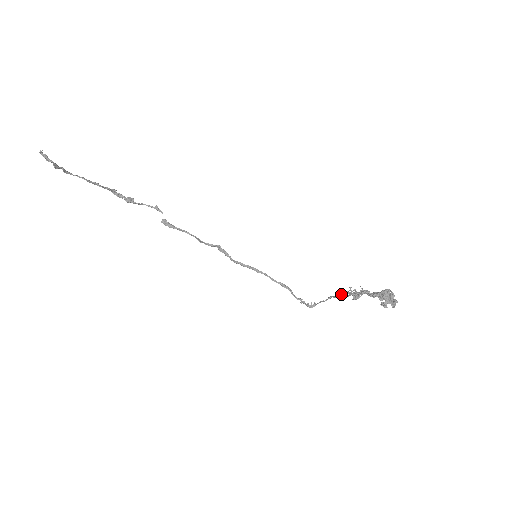
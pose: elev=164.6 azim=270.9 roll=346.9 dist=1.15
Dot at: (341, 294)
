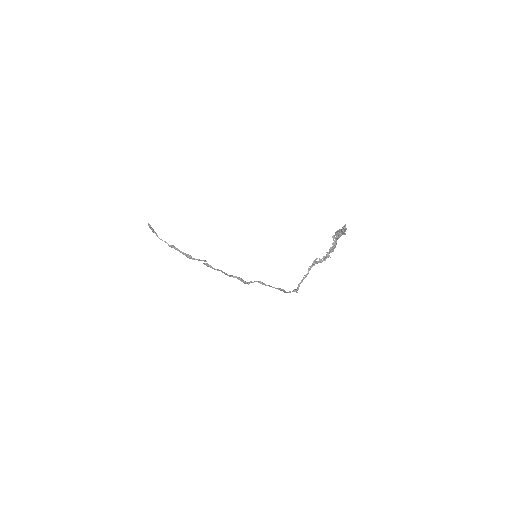
Dot at: (316, 262)
